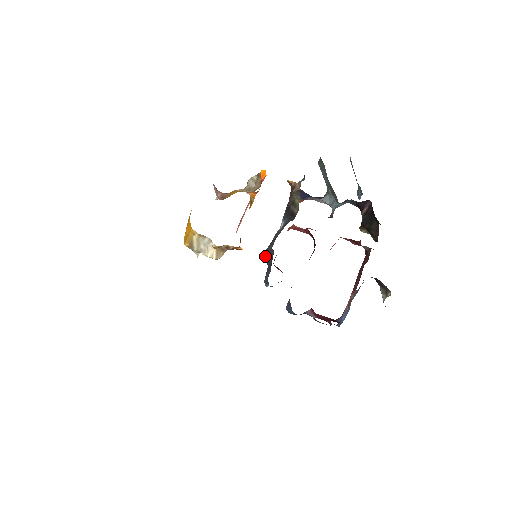
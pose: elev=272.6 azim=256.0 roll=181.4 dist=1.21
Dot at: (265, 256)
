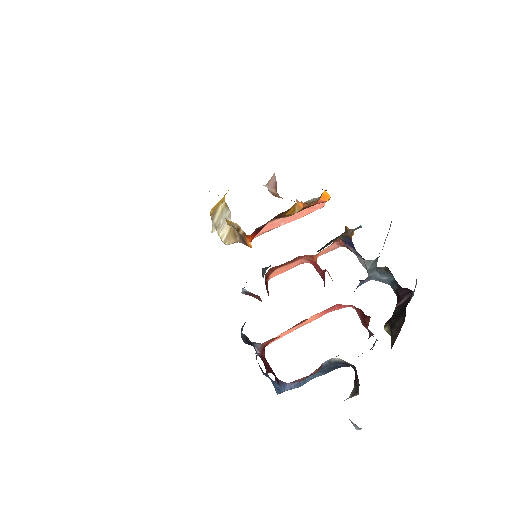
Dot at: (266, 269)
